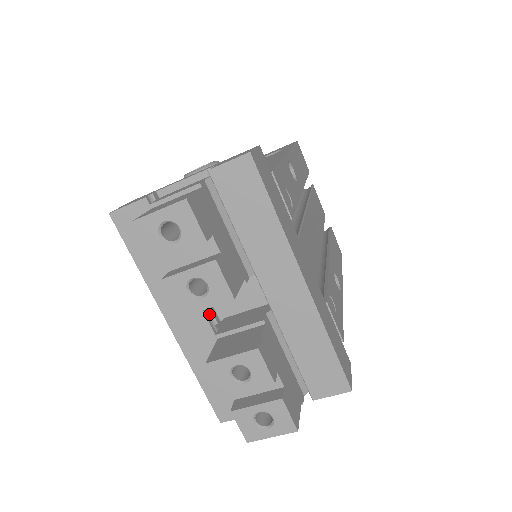
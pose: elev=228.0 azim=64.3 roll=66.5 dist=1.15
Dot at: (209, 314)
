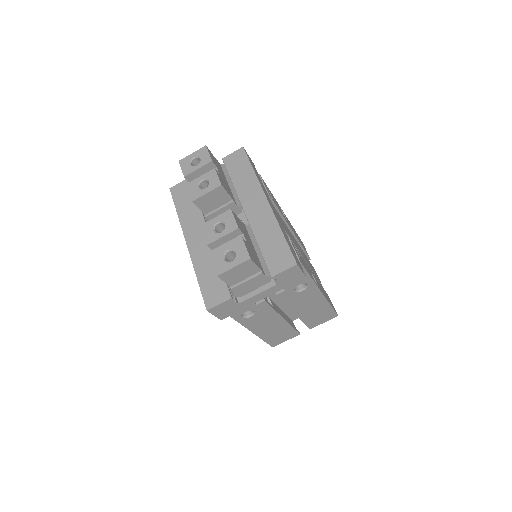
Dot at: occluded
